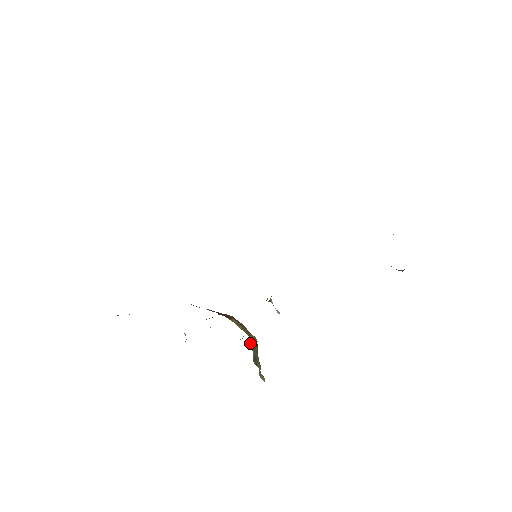
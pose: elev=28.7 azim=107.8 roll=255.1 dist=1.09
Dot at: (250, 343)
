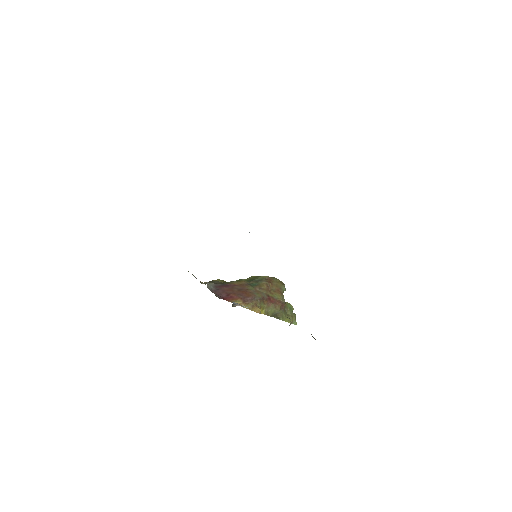
Dot at: (265, 308)
